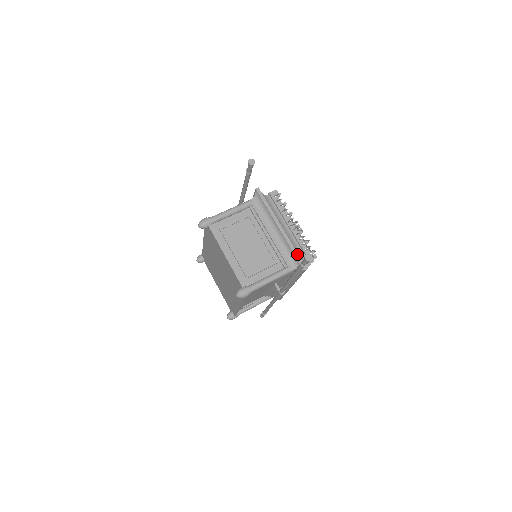
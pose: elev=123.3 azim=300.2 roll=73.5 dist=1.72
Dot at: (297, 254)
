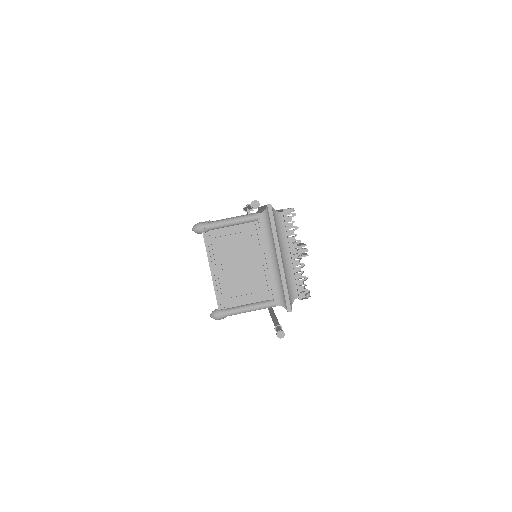
Dot at: (287, 293)
